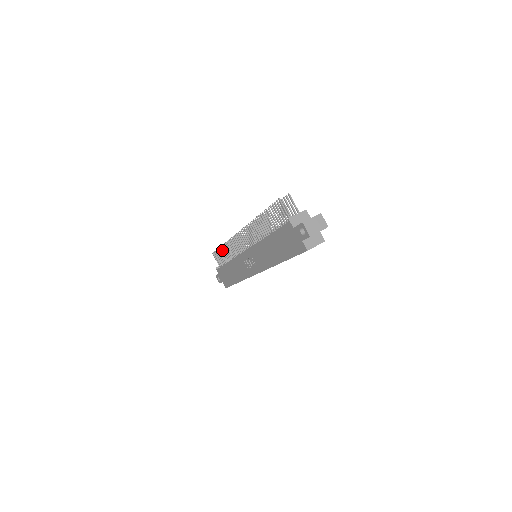
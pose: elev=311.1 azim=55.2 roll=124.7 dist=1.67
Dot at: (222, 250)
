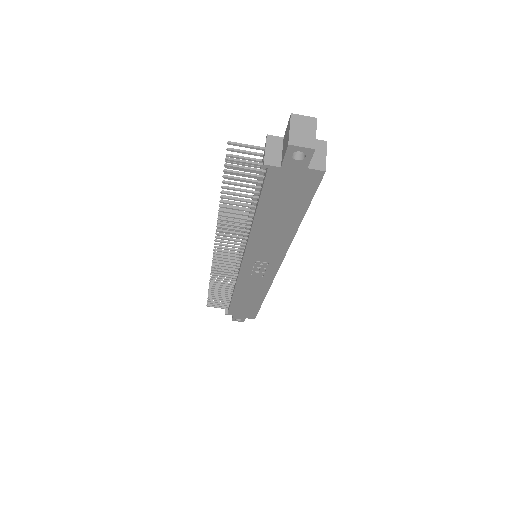
Dot at: (213, 292)
